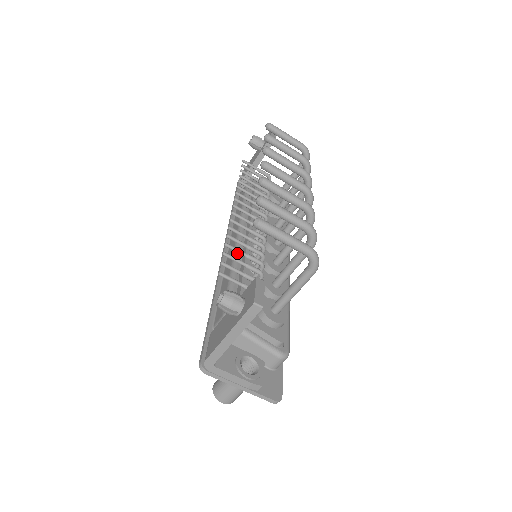
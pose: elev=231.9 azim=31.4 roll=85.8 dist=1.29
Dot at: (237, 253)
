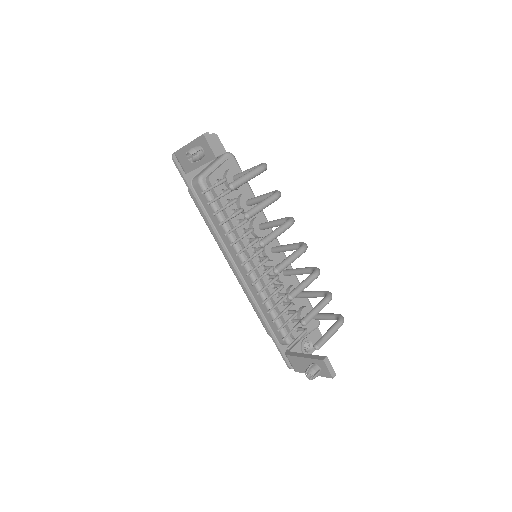
Dot at: (259, 288)
